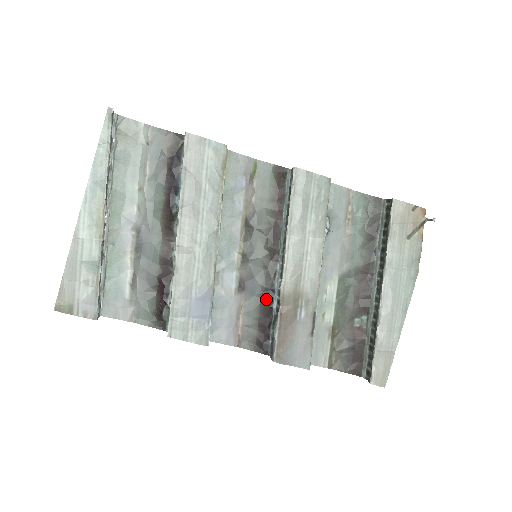
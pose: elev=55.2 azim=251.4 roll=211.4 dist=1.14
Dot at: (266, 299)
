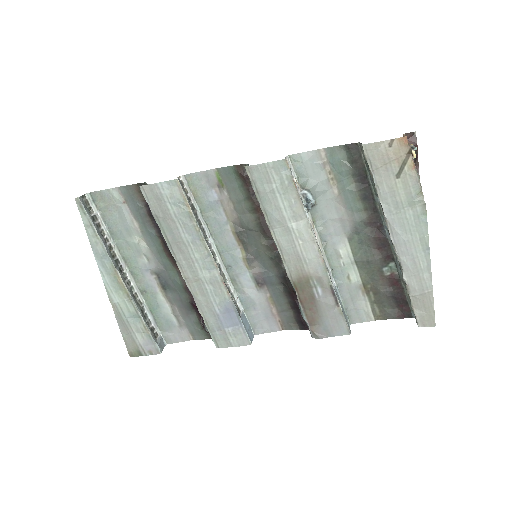
Dot at: (286, 285)
